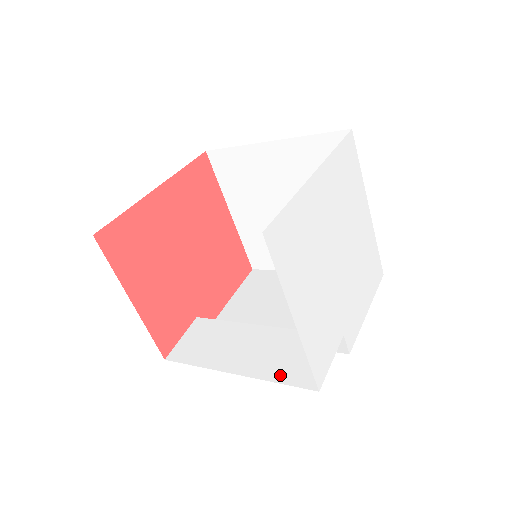
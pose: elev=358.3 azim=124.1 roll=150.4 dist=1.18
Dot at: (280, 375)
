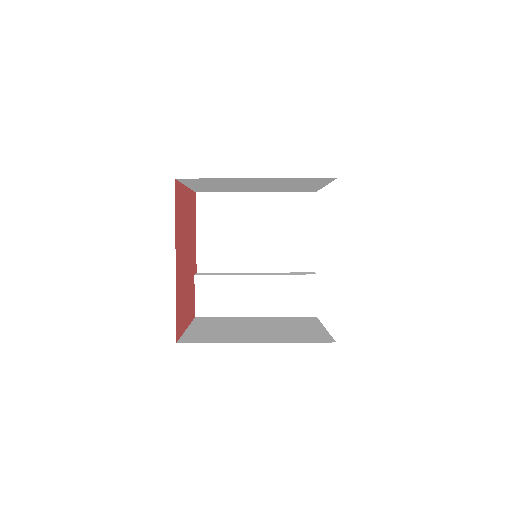
Dot at: (289, 312)
